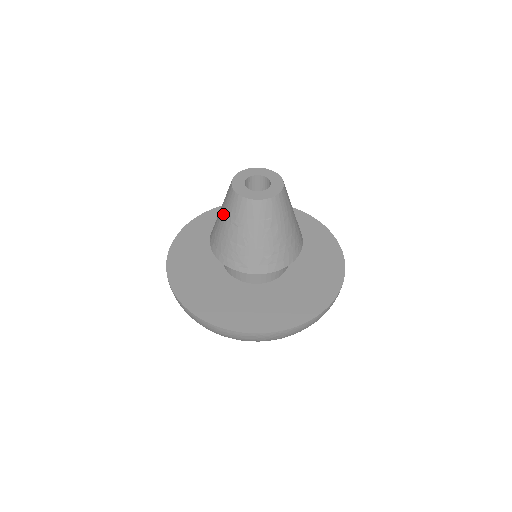
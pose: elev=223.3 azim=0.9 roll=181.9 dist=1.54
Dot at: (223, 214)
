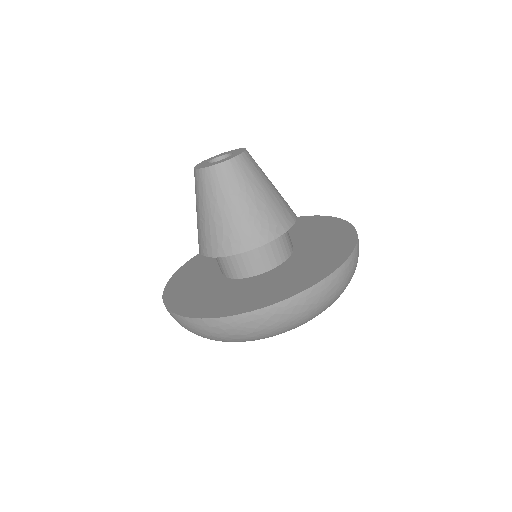
Dot at: (220, 202)
